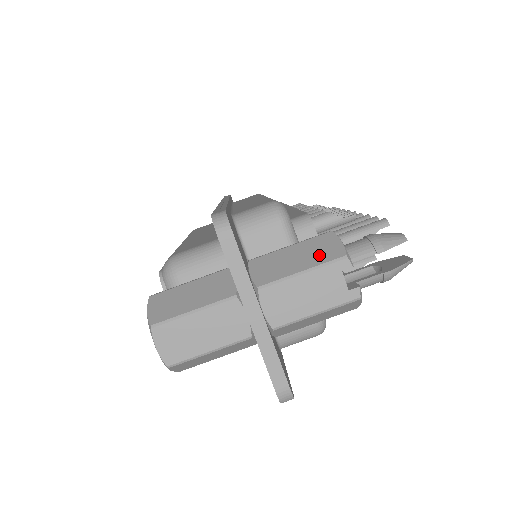
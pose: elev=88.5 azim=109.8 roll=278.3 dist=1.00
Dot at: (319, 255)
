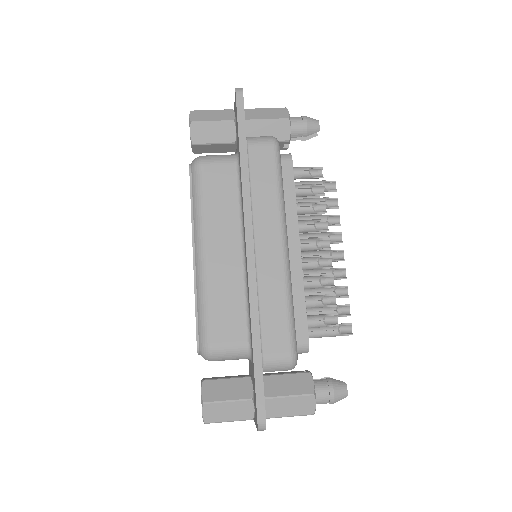
Dot at: occluded
